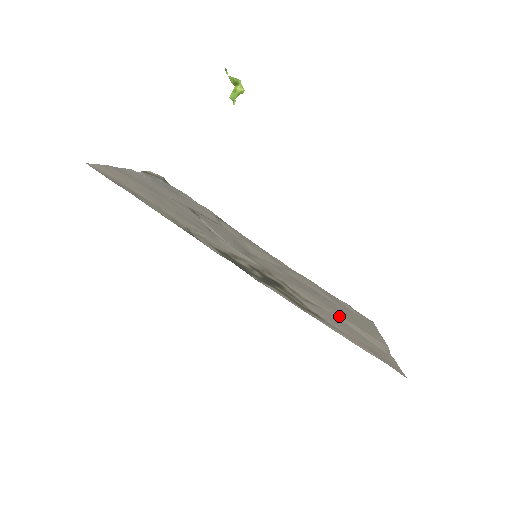
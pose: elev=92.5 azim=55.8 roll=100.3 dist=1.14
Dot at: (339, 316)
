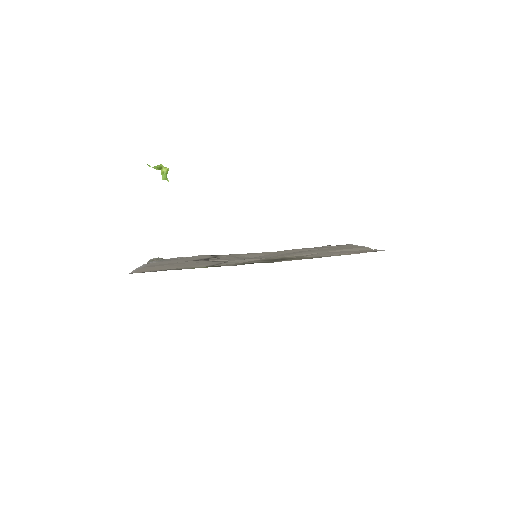
Dot at: (329, 251)
